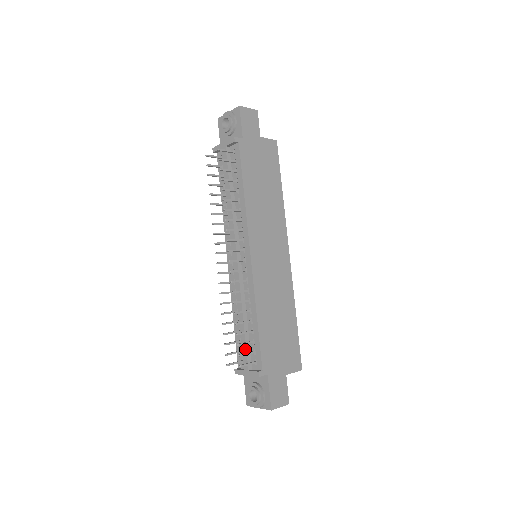
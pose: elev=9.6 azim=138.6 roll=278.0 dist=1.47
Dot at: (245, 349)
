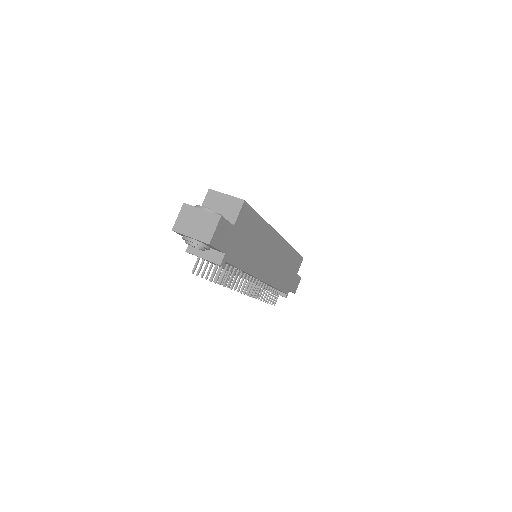
Dot at: occluded
